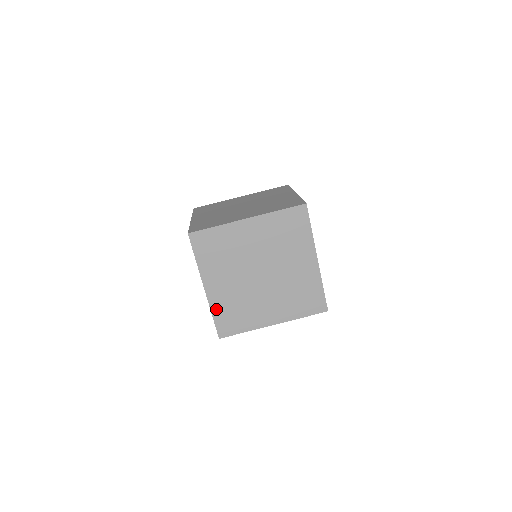
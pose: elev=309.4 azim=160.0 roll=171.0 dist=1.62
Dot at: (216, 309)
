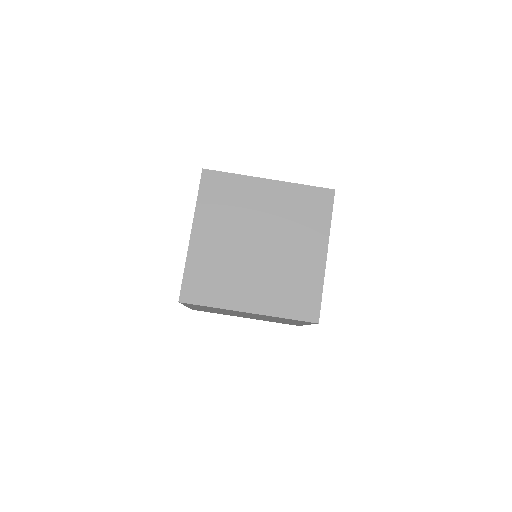
Dot at: (192, 263)
